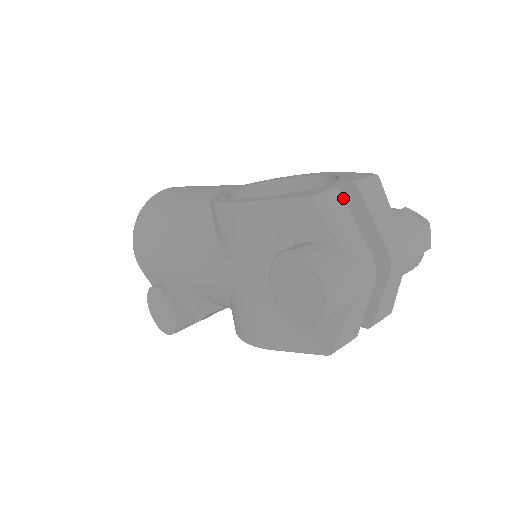
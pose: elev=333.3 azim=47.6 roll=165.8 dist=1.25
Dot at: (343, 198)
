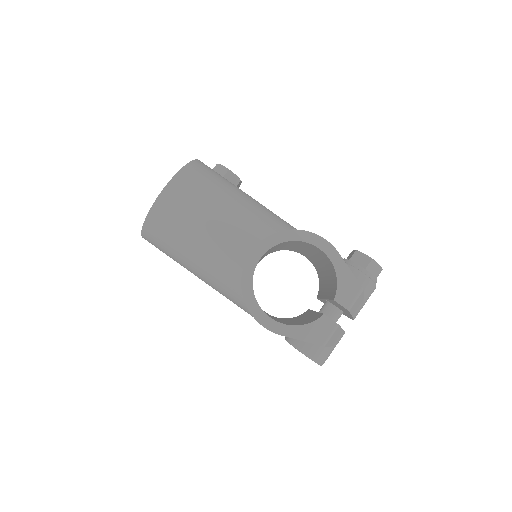
Dot at: (340, 326)
